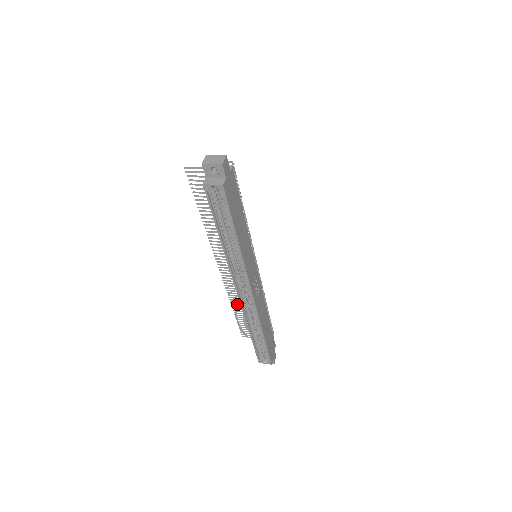
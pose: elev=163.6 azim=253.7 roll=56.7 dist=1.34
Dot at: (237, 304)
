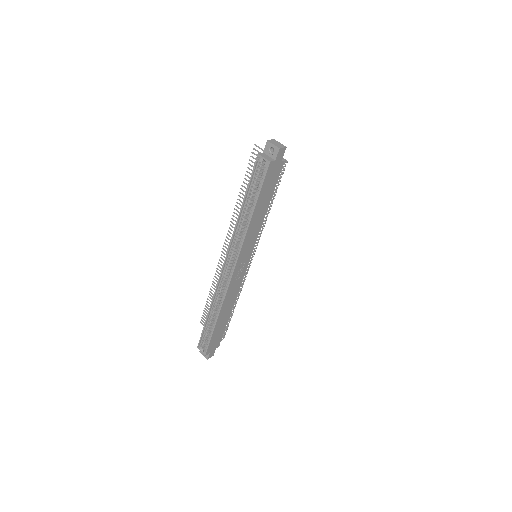
Dot at: occluded
